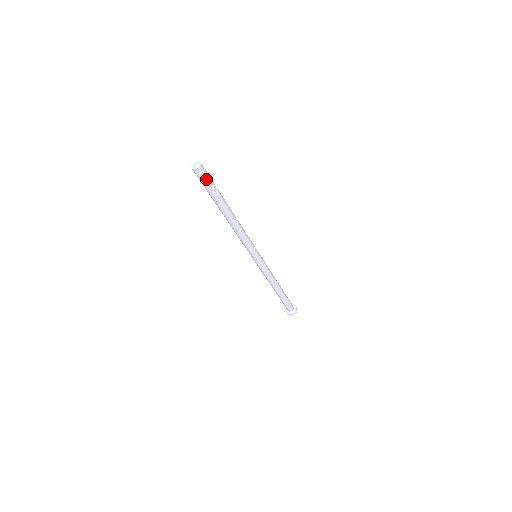
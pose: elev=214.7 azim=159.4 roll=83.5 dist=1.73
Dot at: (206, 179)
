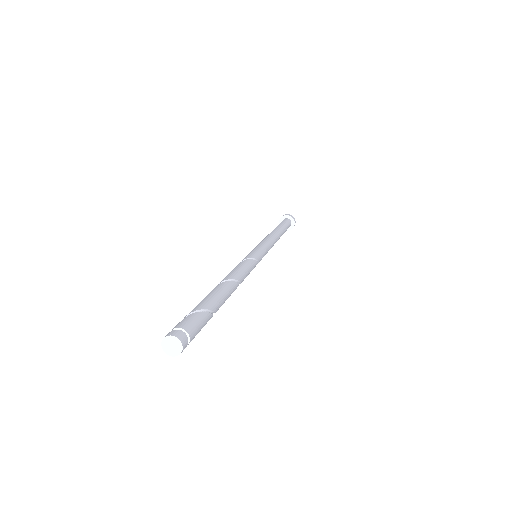
Dot at: (195, 334)
